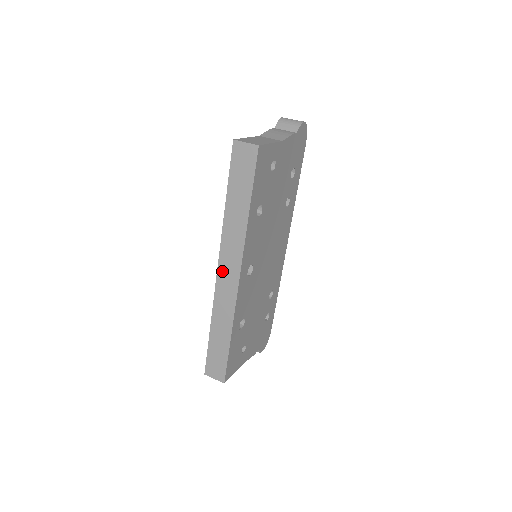
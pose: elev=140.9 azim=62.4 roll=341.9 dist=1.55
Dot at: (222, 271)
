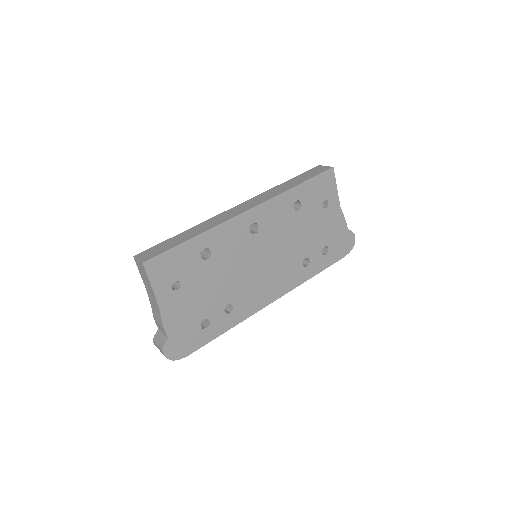
Dot at: (240, 206)
